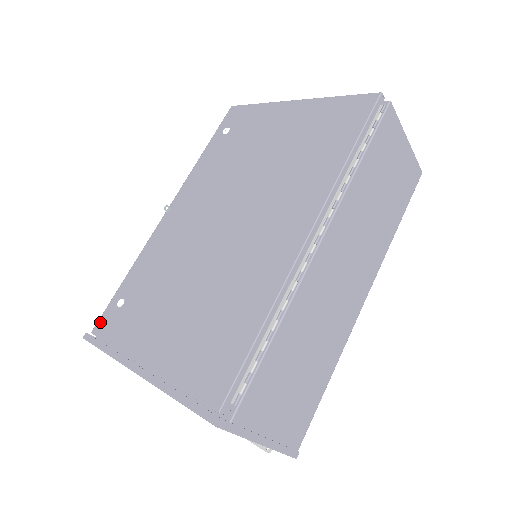
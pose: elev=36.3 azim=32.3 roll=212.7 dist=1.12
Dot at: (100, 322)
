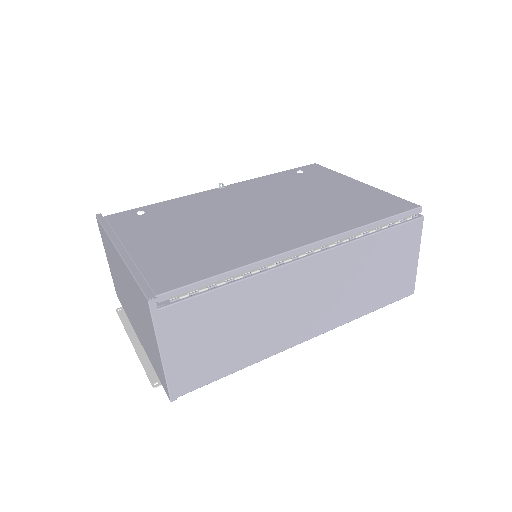
Dot at: (116, 214)
